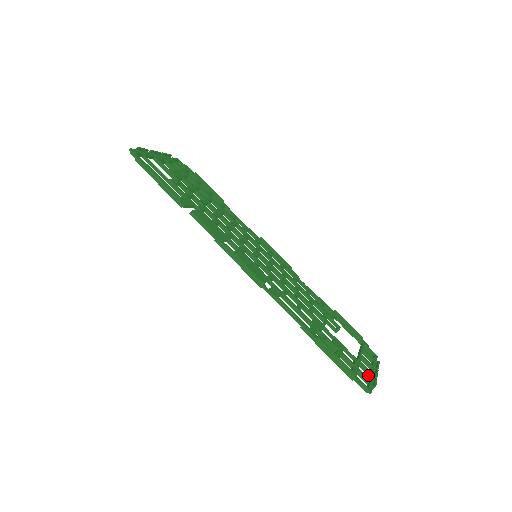
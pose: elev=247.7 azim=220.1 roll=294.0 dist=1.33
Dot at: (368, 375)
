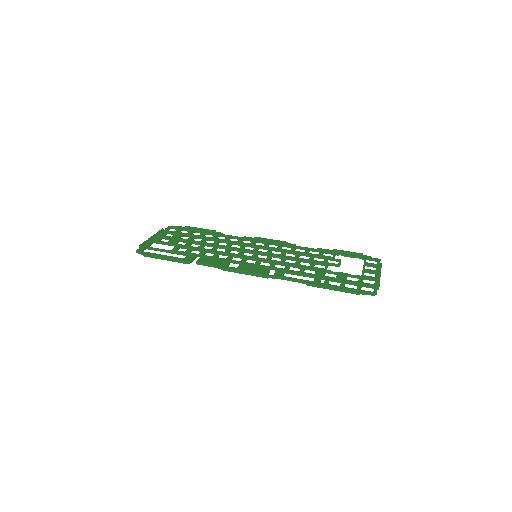
Dot at: occluded
